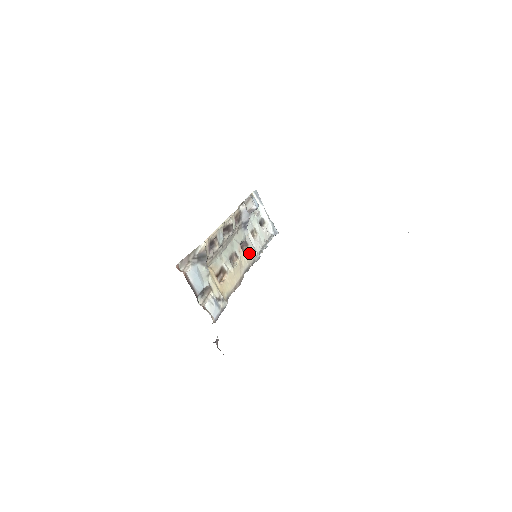
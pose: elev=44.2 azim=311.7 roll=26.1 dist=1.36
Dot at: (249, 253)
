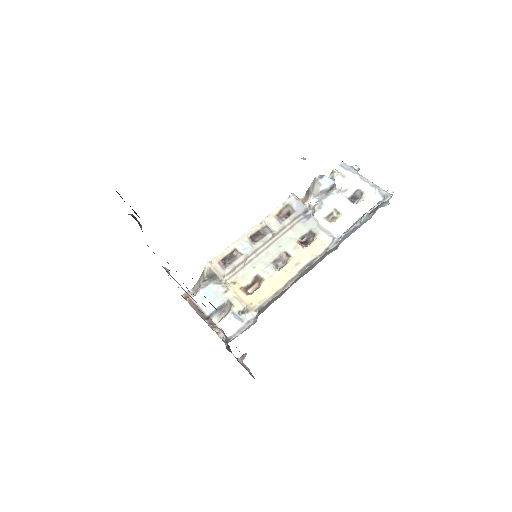
Dot at: (316, 244)
